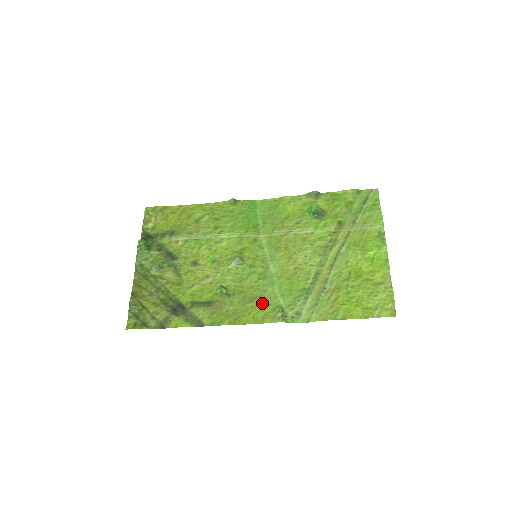
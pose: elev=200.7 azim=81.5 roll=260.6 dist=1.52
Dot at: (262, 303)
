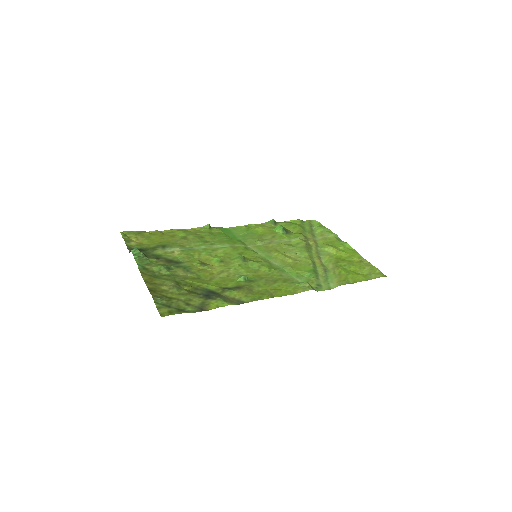
Dot at: (286, 282)
